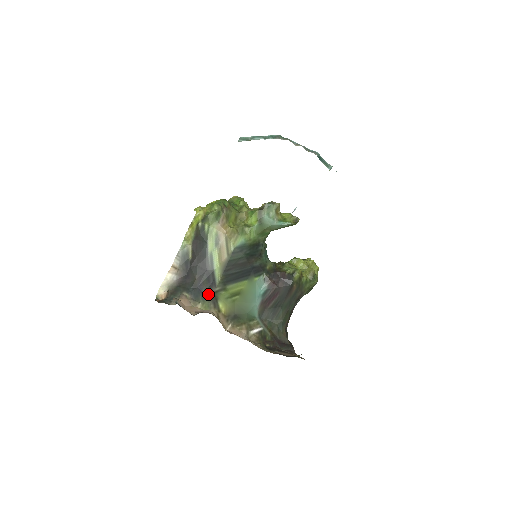
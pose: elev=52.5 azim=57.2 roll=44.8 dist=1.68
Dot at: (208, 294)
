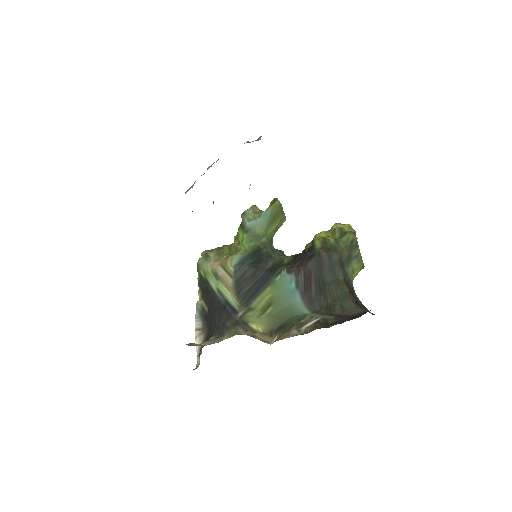
Dot at: (232, 324)
